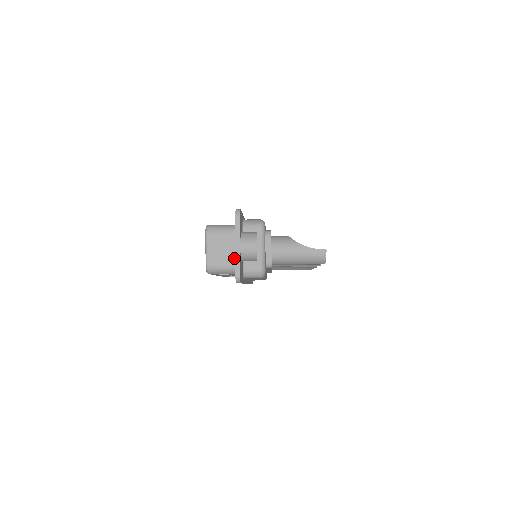
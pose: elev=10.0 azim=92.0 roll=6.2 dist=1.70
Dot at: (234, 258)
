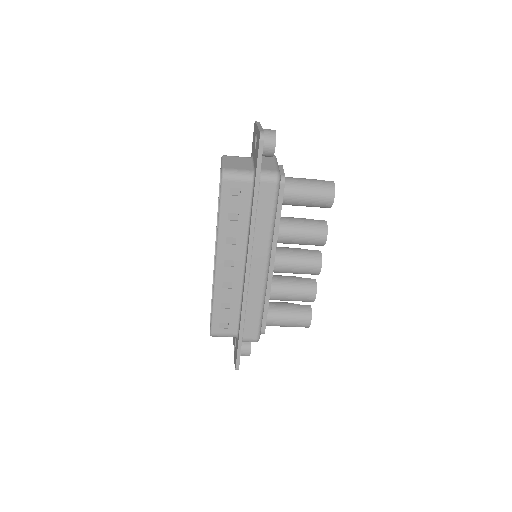
Dot at: (250, 167)
